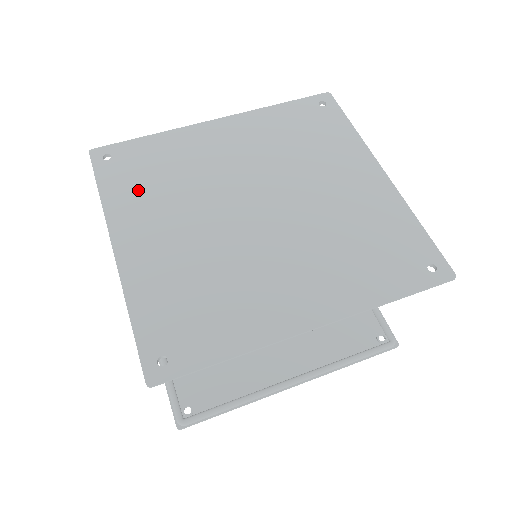
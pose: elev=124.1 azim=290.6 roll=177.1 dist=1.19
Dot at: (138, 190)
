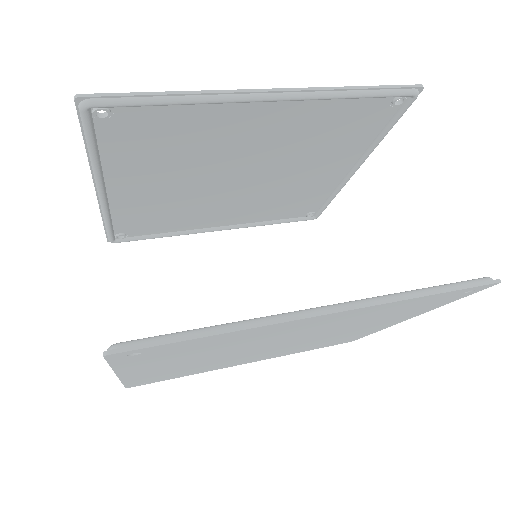
Dot at: (137, 212)
